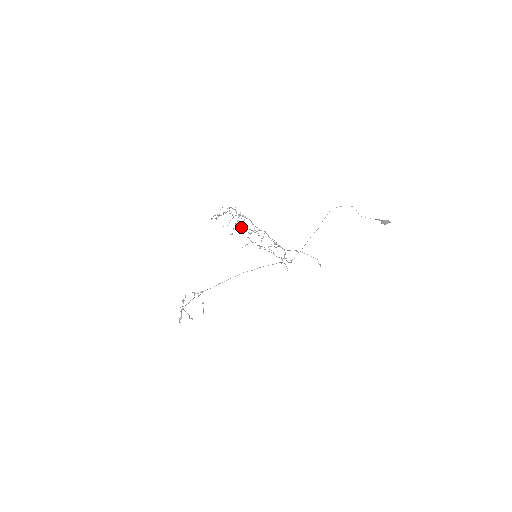
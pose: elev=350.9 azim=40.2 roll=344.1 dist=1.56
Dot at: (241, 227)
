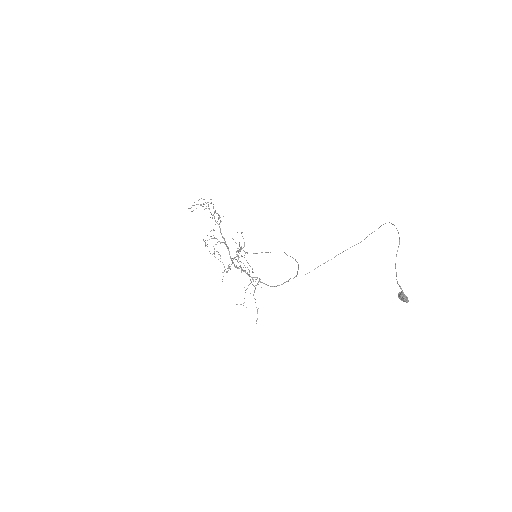
Dot at: occluded
